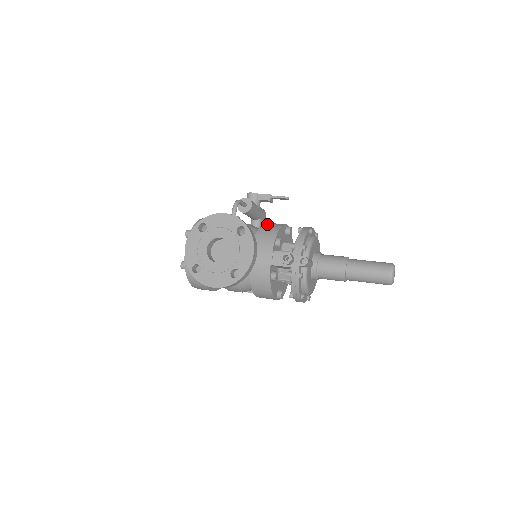
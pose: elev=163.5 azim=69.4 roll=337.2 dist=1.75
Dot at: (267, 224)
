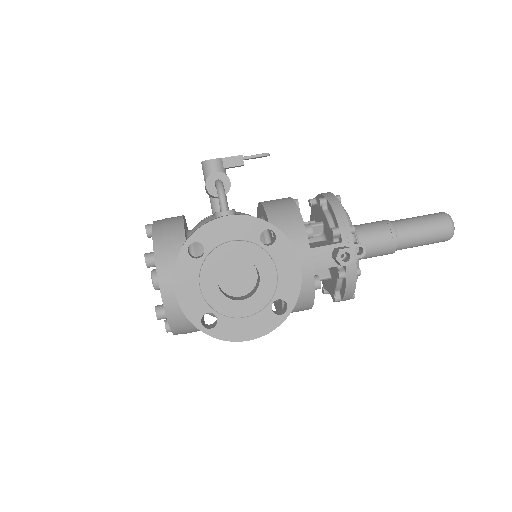
Dot at: (271, 207)
